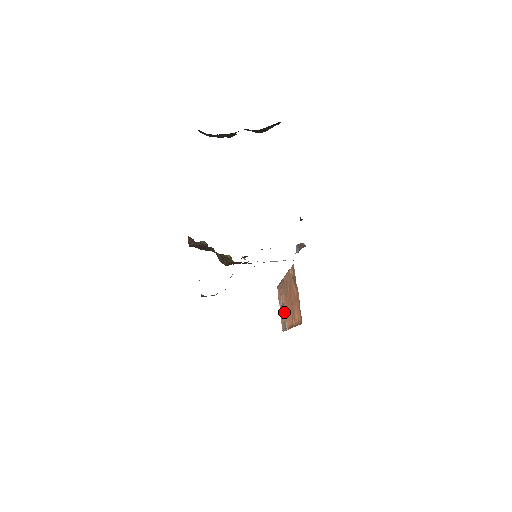
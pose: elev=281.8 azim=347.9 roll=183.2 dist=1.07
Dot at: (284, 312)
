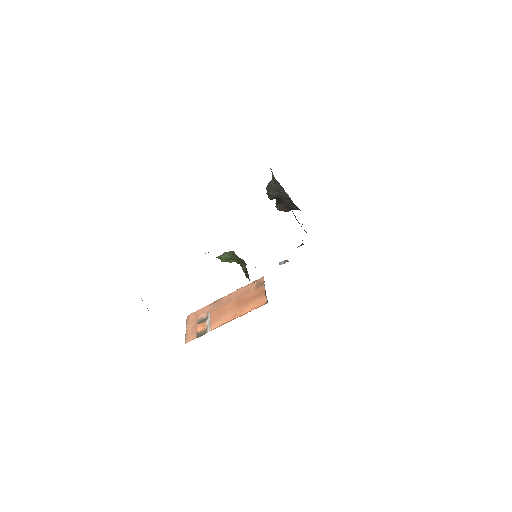
Dot at: (207, 322)
